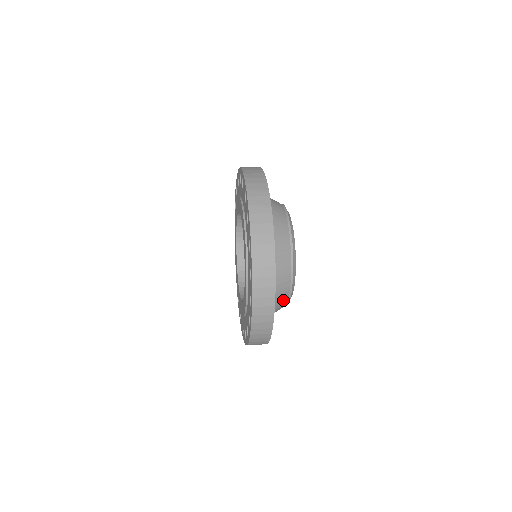
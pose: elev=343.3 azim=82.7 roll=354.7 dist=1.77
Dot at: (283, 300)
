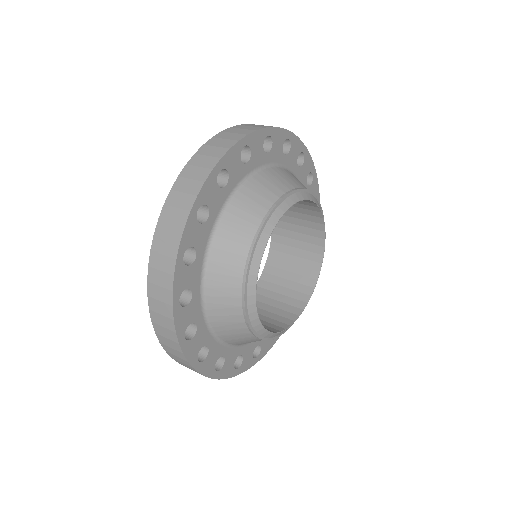
Dot at: (252, 340)
